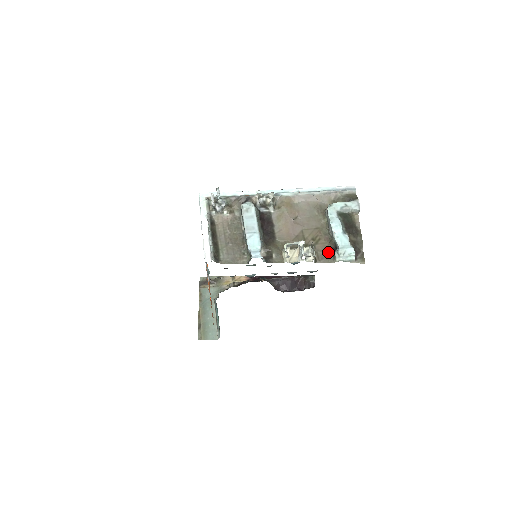
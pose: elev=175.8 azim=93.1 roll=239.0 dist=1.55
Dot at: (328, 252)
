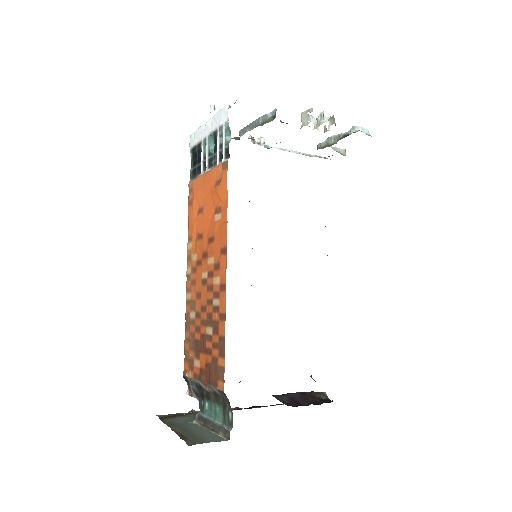
Dot at: occluded
